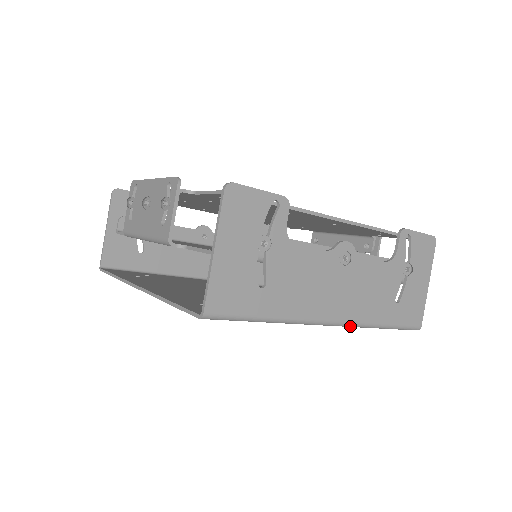
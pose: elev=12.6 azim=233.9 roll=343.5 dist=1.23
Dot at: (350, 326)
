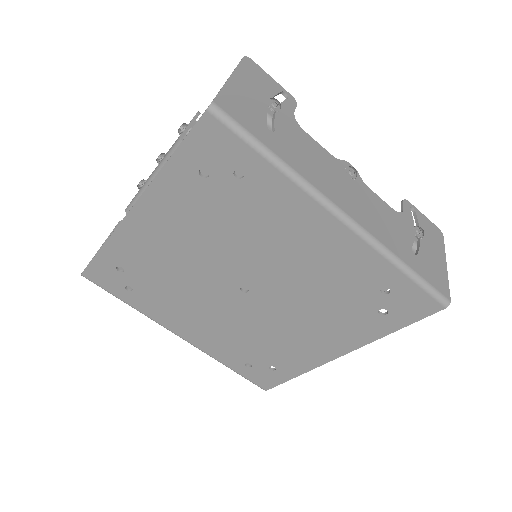
Dot at: (364, 236)
